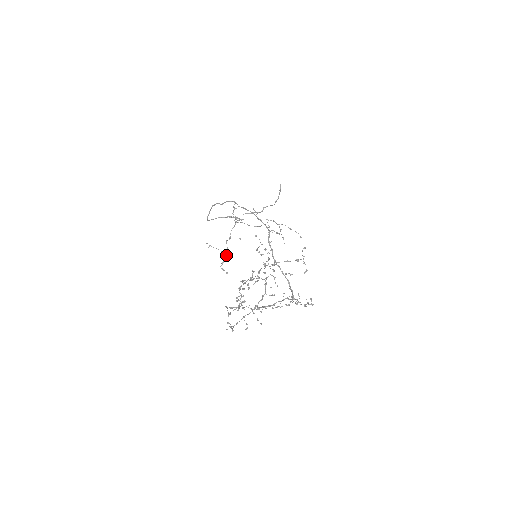
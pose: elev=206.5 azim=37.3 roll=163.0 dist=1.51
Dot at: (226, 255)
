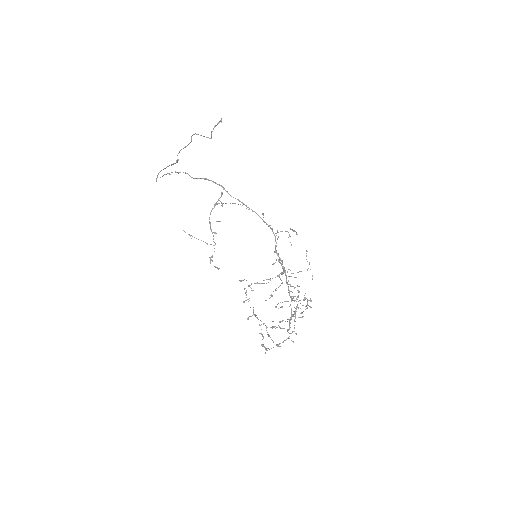
Dot at: occluded
